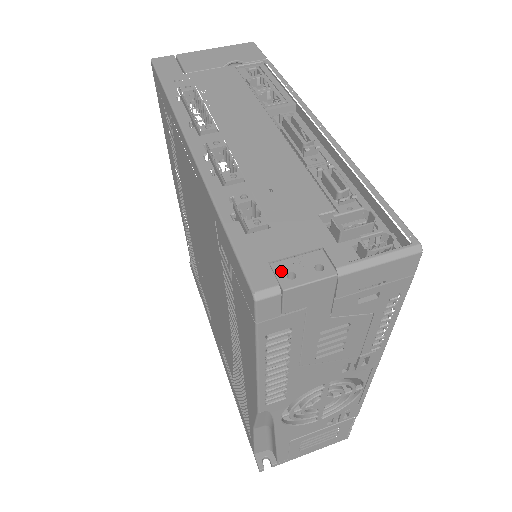
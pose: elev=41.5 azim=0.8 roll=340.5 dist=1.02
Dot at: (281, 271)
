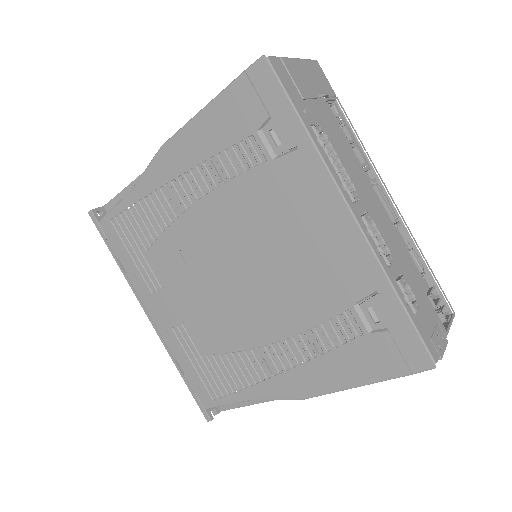
Dot at: (436, 345)
